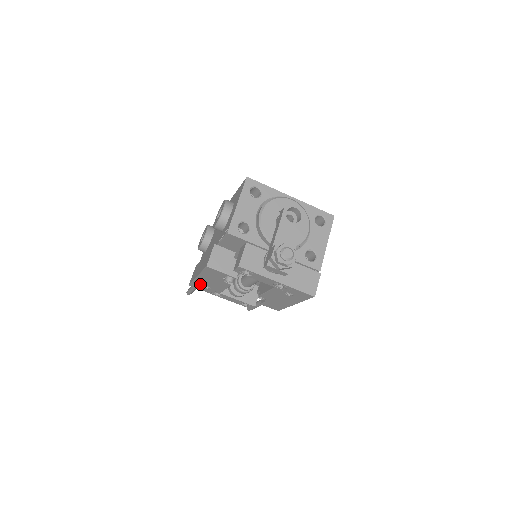
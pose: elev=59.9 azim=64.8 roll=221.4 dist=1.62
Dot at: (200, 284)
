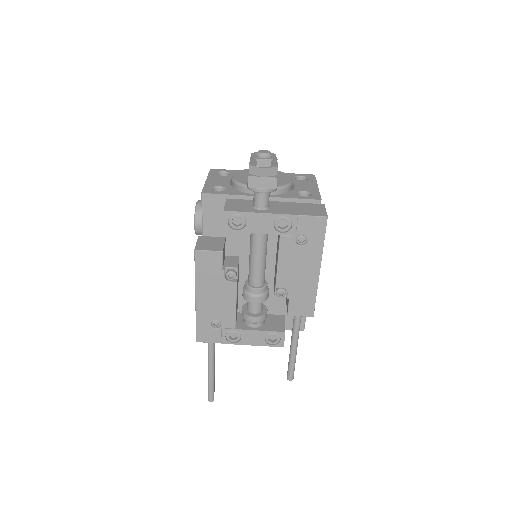
Dot at: (206, 322)
